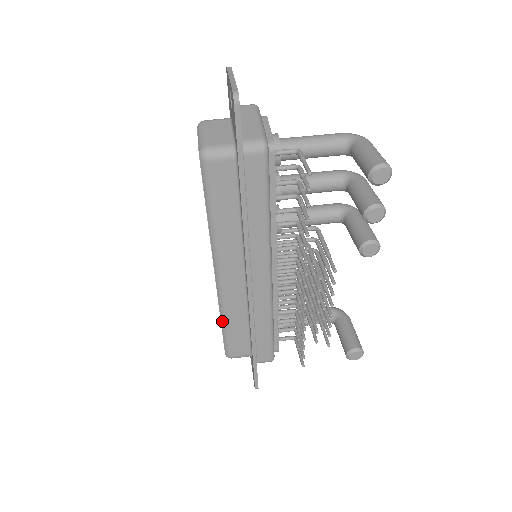
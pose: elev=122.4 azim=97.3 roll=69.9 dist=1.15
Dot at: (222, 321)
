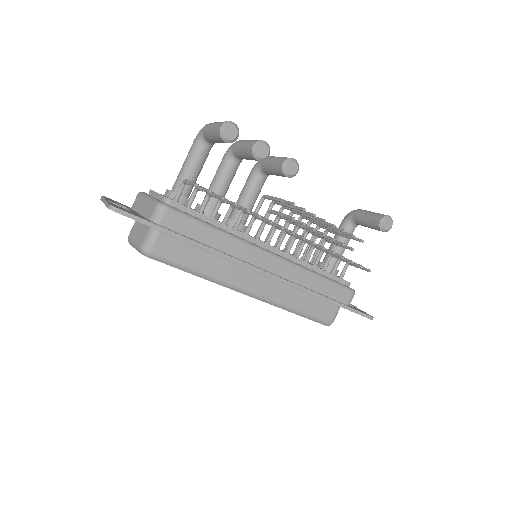
Dot at: (293, 312)
